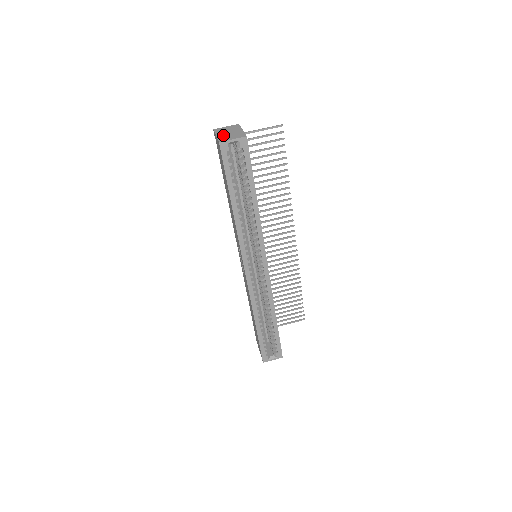
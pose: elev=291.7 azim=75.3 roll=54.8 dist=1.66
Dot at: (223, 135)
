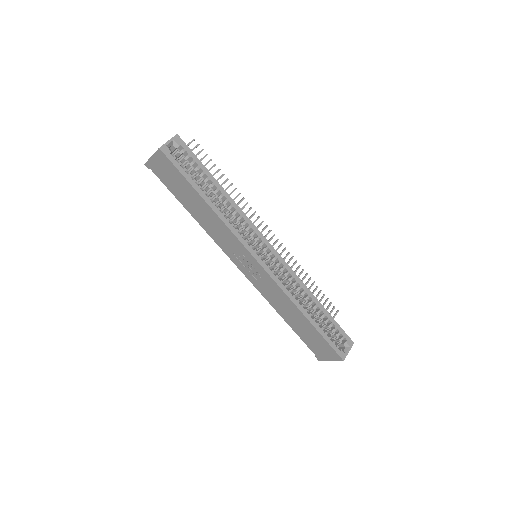
Dot at: occluded
